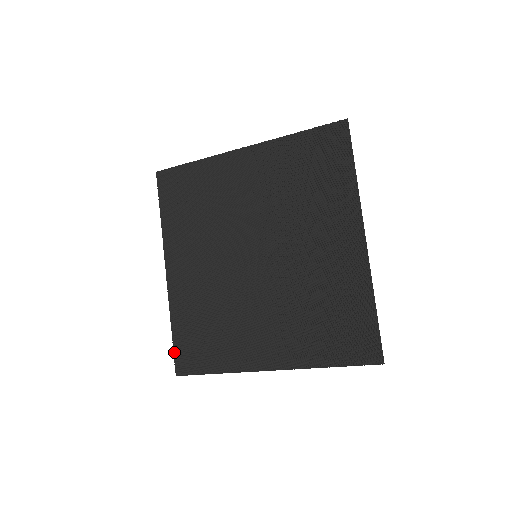
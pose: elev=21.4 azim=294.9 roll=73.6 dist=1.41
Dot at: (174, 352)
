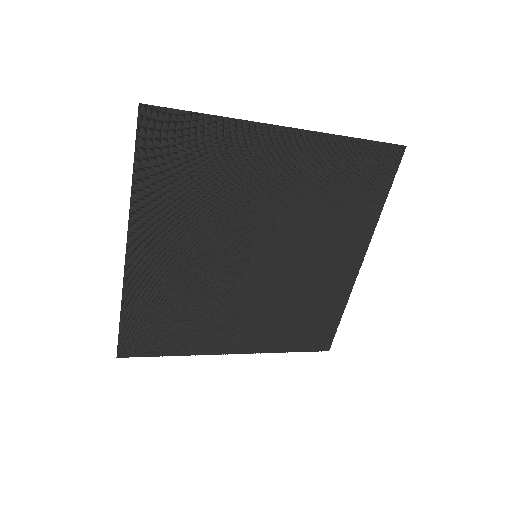
Dot at: (119, 336)
